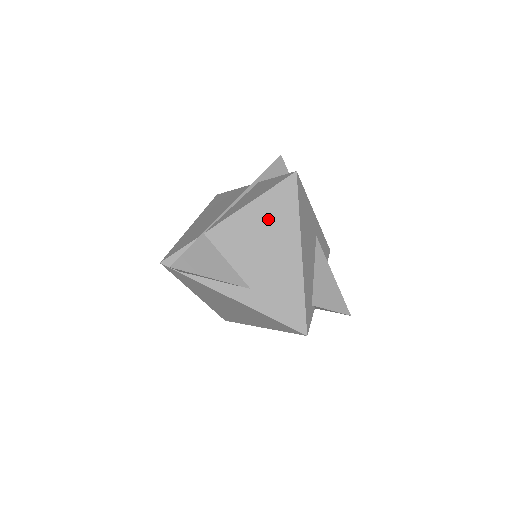
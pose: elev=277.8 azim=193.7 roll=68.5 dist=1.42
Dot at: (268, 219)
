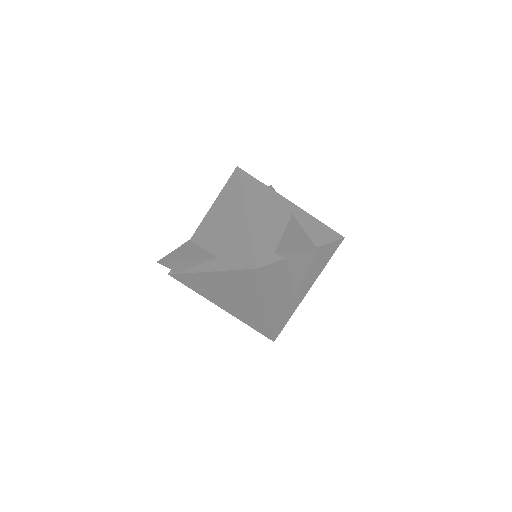
Dot at: (224, 205)
